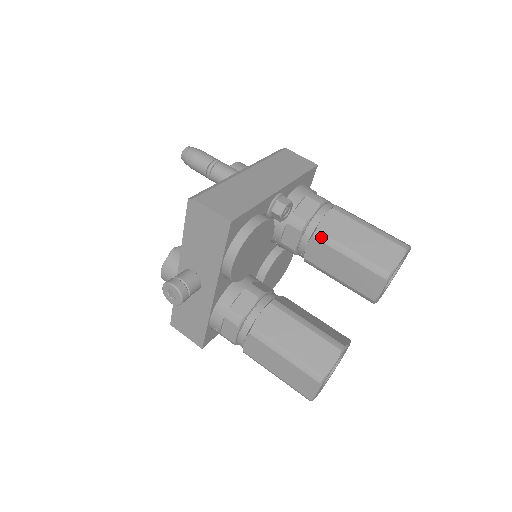
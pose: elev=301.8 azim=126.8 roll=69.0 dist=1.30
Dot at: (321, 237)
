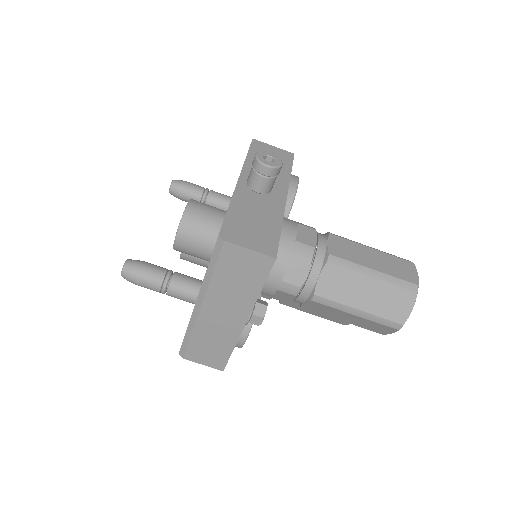
Dot at: (308, 309)
